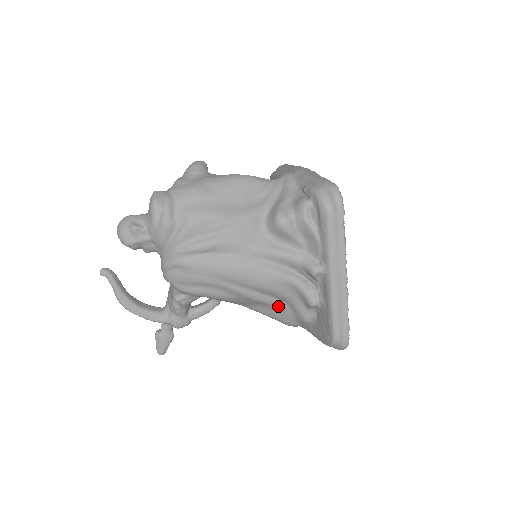
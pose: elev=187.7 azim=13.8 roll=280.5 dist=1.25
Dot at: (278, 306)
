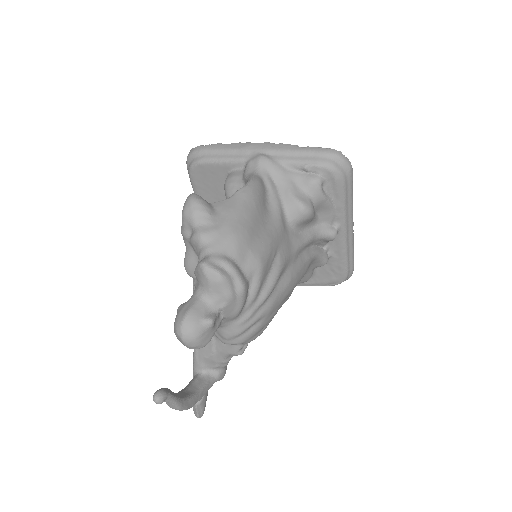
Dot at: occluded
